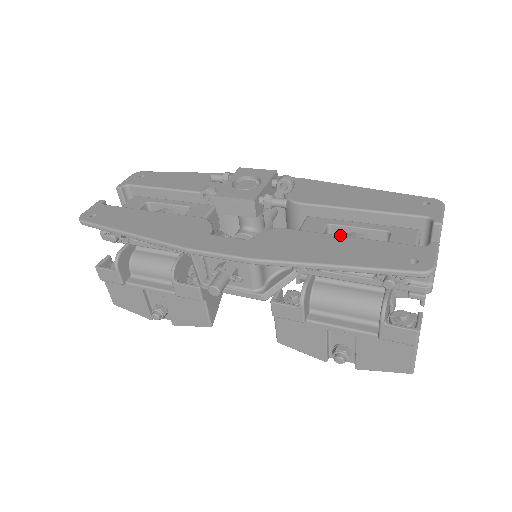
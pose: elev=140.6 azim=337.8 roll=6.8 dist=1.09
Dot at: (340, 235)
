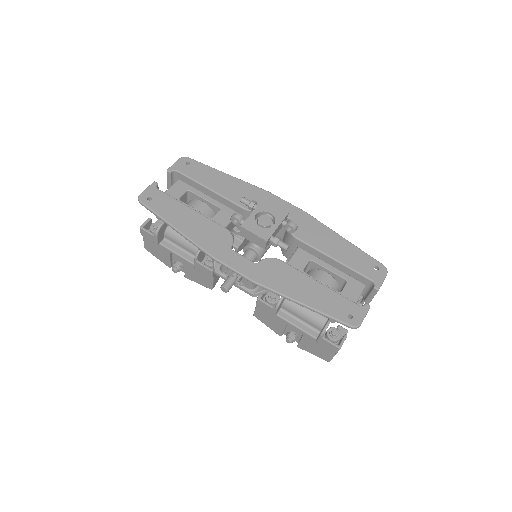
Dot at: (316, 268)
